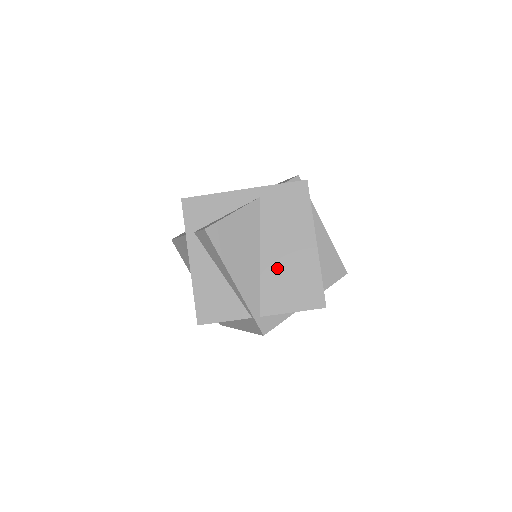
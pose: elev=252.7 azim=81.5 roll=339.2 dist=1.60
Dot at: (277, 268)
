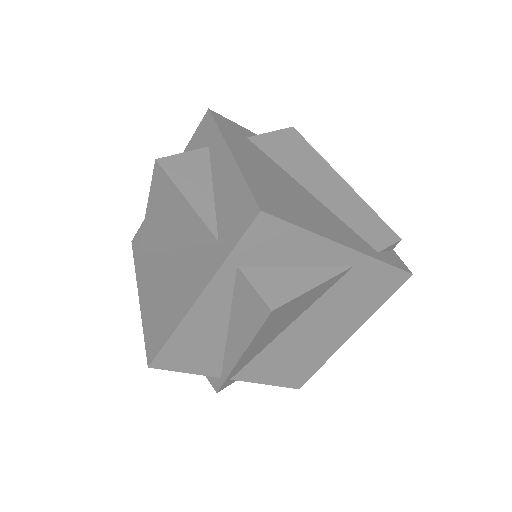
Dot at: (292, 344)
